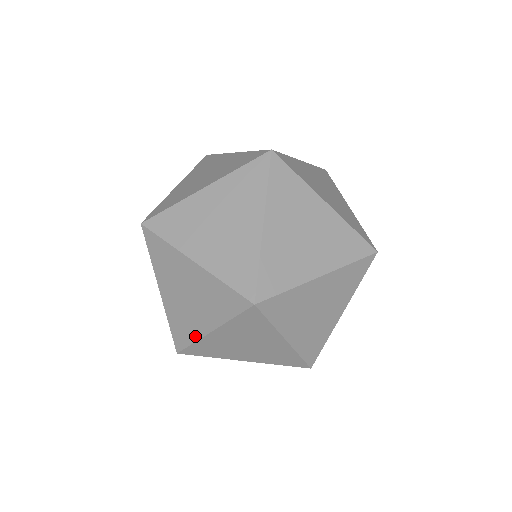
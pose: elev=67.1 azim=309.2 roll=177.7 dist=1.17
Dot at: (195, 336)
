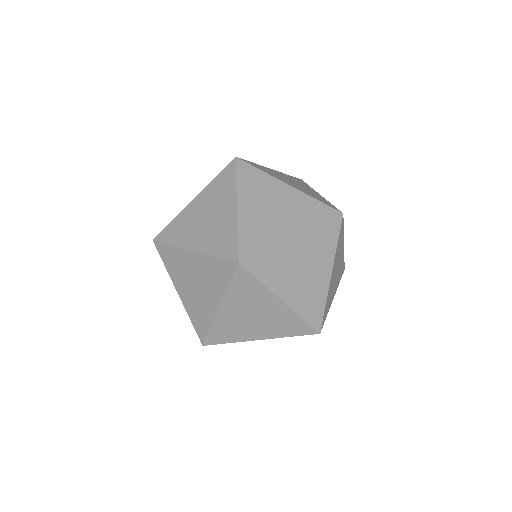
Dot at: (179, 214)
